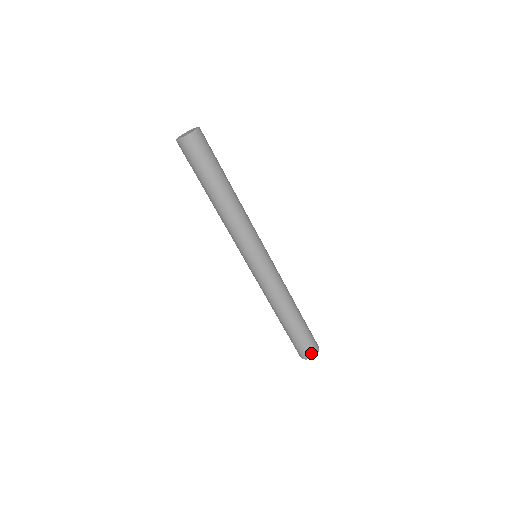
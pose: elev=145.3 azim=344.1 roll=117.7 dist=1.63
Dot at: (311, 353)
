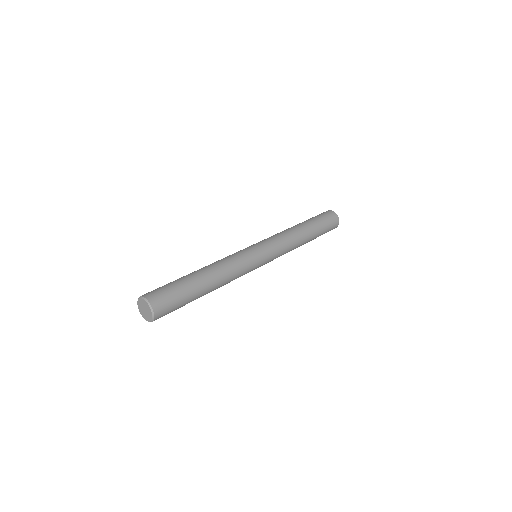
Dot at: (335, 227)
